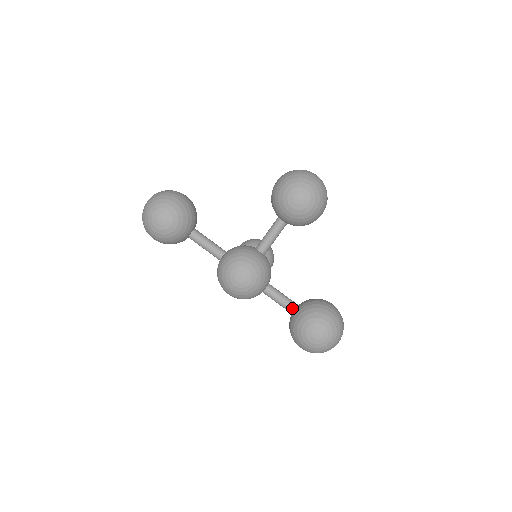
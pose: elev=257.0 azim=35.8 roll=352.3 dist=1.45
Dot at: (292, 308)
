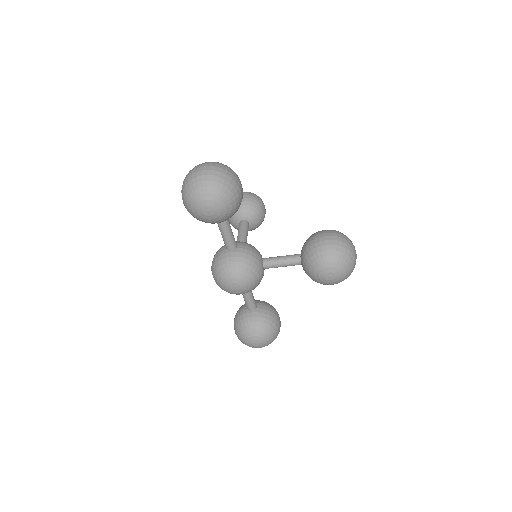
Dot at: (251, 309)
